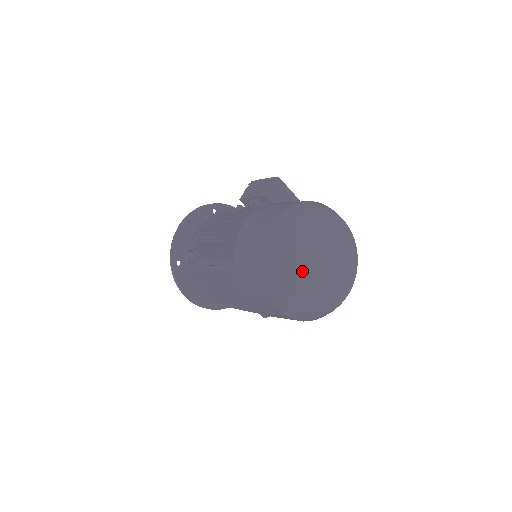
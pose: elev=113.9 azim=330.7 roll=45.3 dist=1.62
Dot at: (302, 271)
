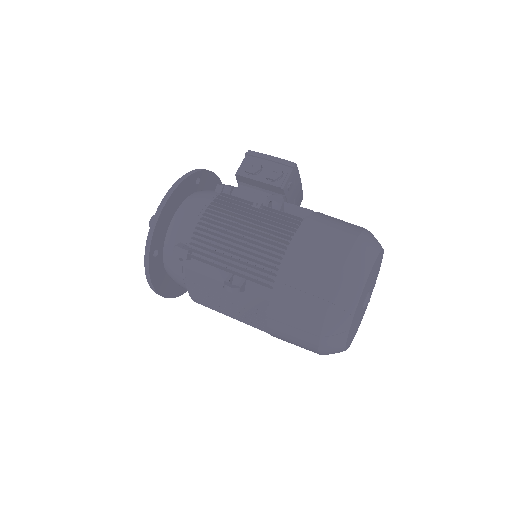
Dot at: (355, 319)
